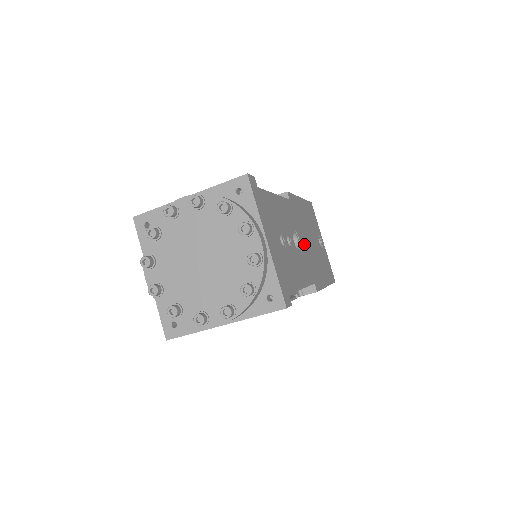
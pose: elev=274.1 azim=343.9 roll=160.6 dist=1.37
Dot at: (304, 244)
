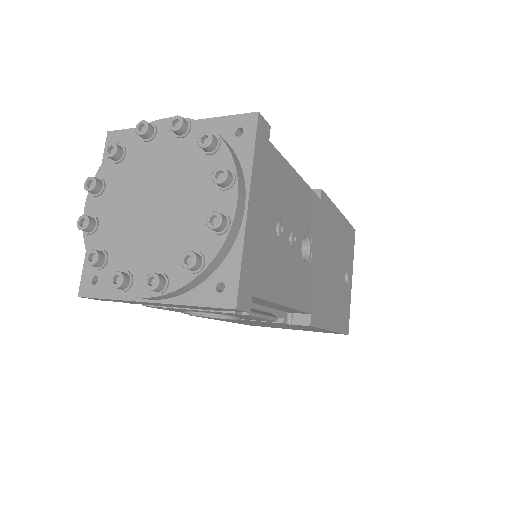
Dot at: (318, 261)
